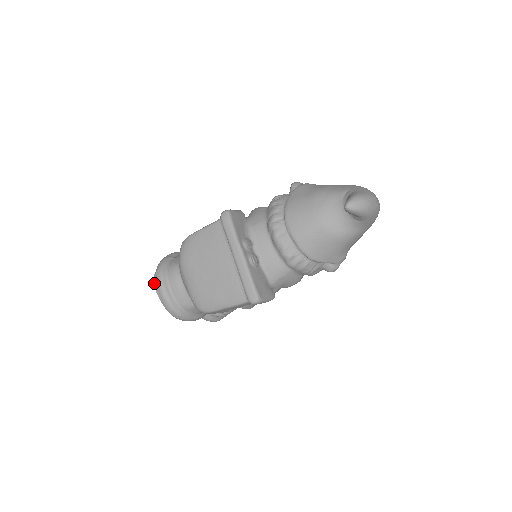
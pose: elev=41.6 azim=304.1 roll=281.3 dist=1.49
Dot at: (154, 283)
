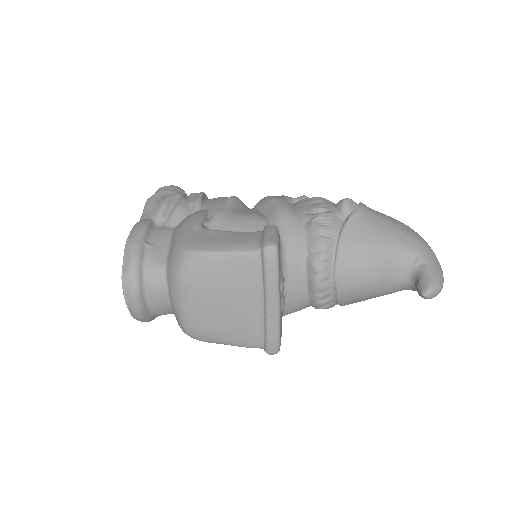
Dot at: (122, 286)
